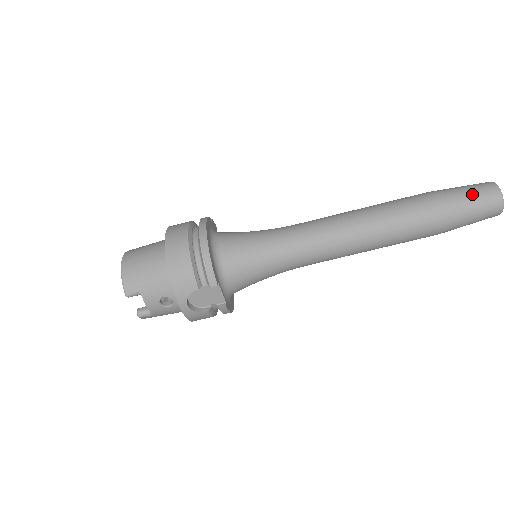
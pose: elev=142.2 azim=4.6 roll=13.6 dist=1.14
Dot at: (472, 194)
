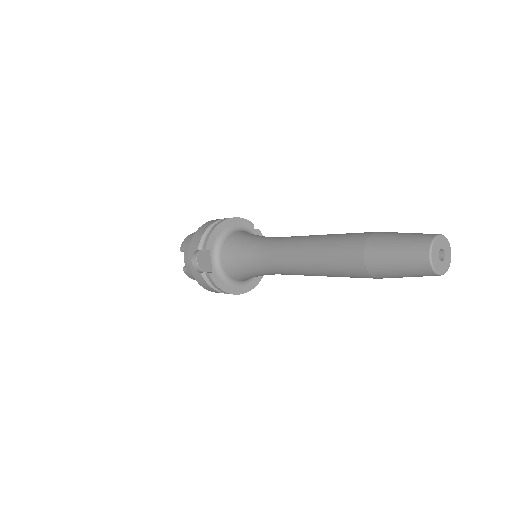
Dot at: (404, 236)
